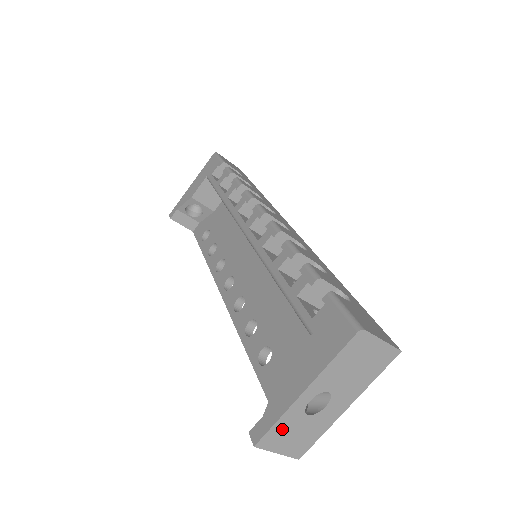
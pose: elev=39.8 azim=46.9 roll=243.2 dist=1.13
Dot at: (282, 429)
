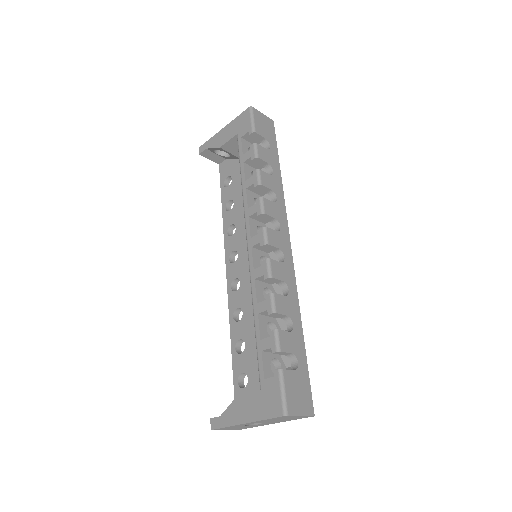
Dot at: (229, 427)
